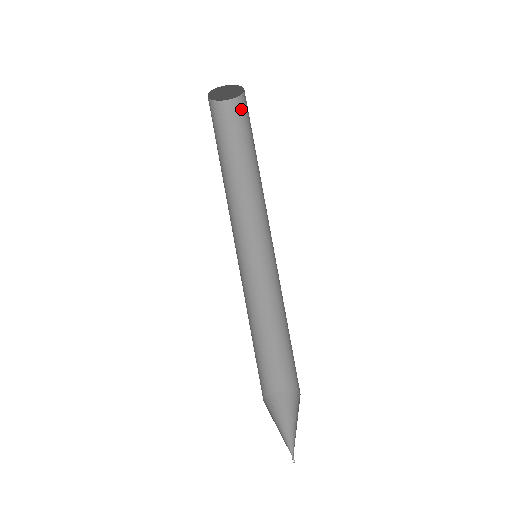
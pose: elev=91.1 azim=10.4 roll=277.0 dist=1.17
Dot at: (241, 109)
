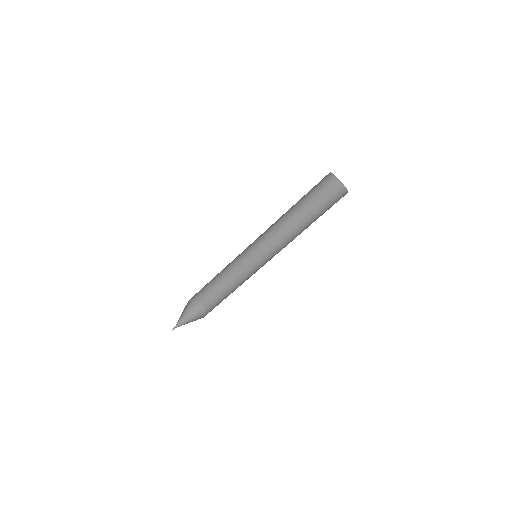
Dot at: (340, 196)
